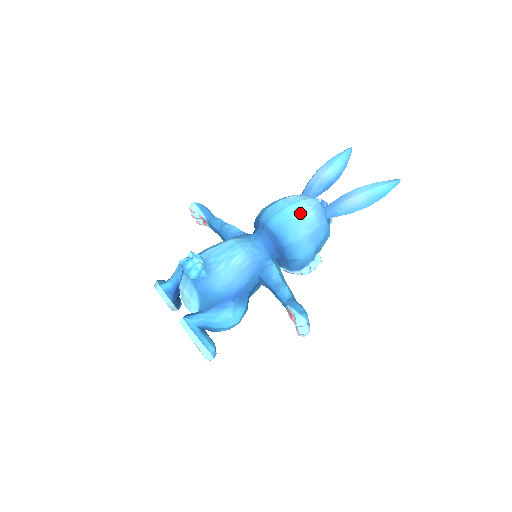
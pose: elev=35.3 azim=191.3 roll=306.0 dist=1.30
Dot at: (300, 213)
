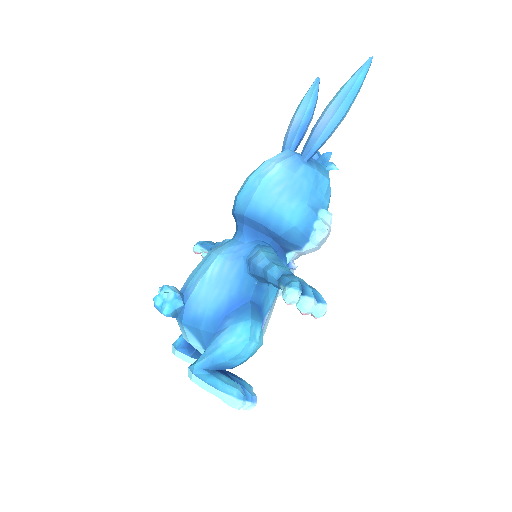
Dot at: (262, 175)
